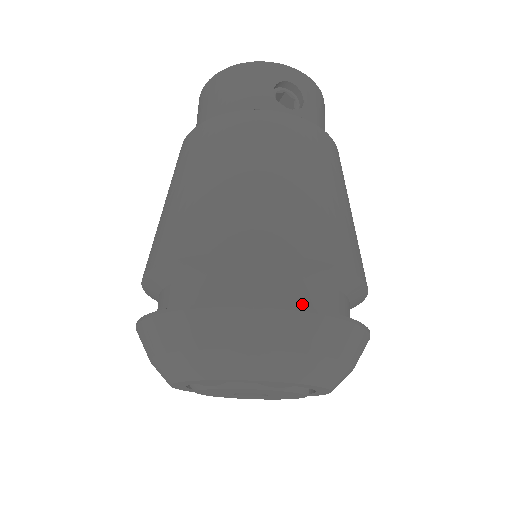
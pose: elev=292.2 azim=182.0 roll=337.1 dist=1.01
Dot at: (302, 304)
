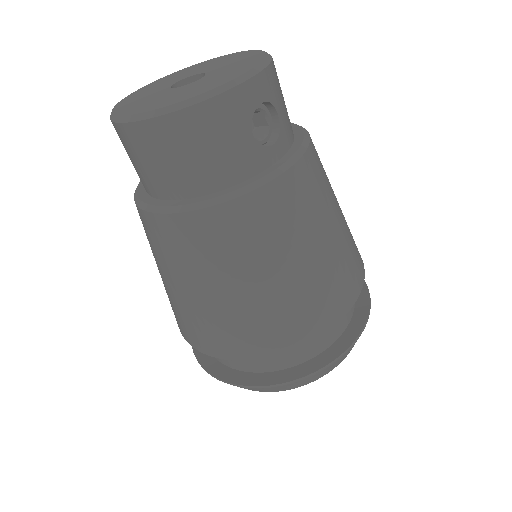
Dot at: (344, 324)
